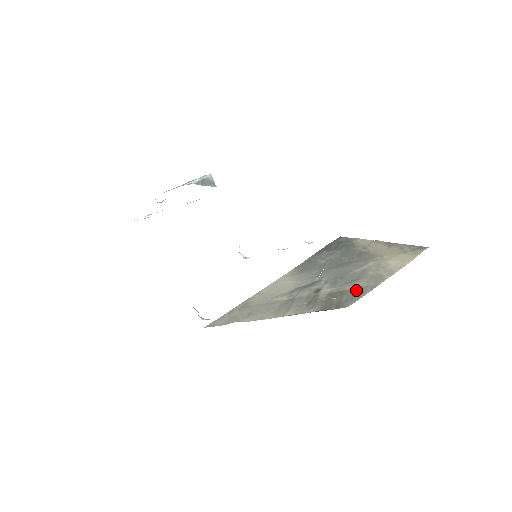
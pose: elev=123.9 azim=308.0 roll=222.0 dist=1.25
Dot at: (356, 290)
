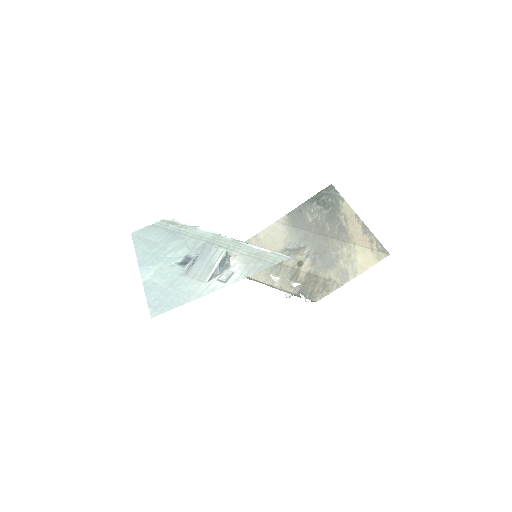
Dot at: (327, 282)
